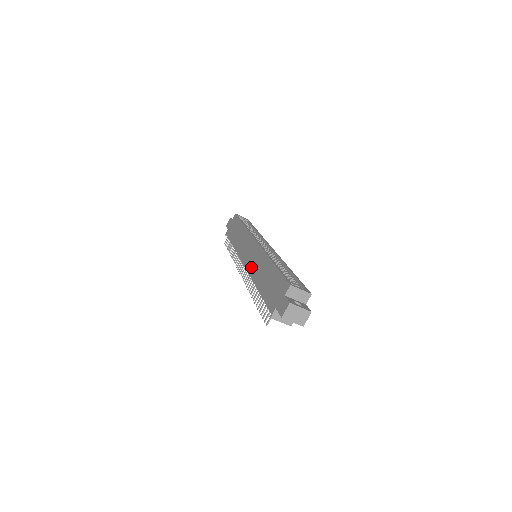
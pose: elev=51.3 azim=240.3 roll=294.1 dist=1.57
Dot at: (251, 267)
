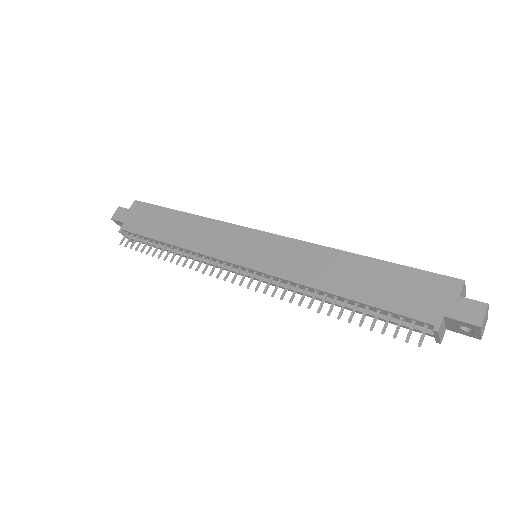
Dot at: (284, 268)
